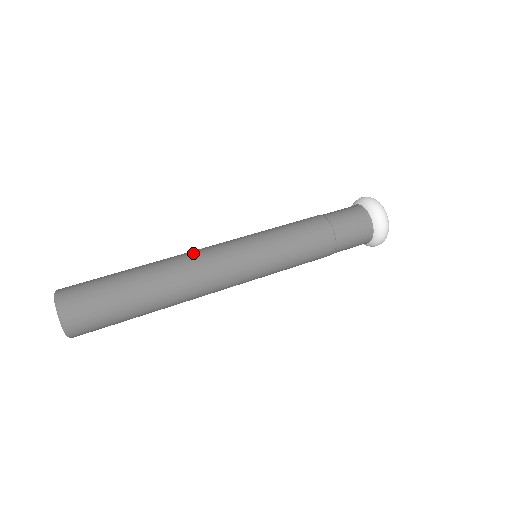
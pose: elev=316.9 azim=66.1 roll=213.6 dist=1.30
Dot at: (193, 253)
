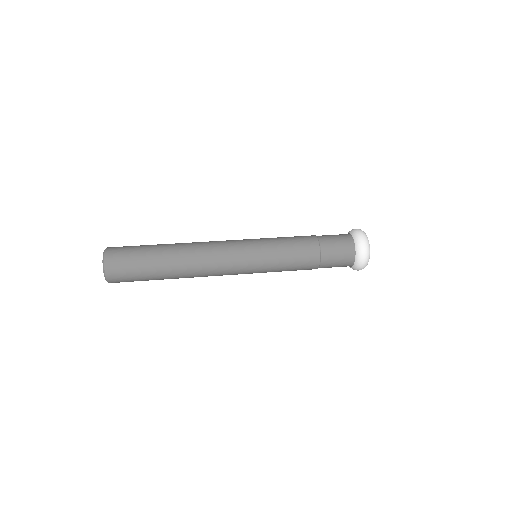
Dot at: (207, 251)
